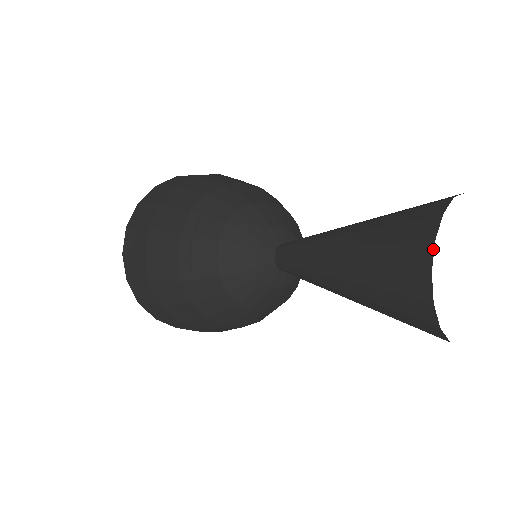
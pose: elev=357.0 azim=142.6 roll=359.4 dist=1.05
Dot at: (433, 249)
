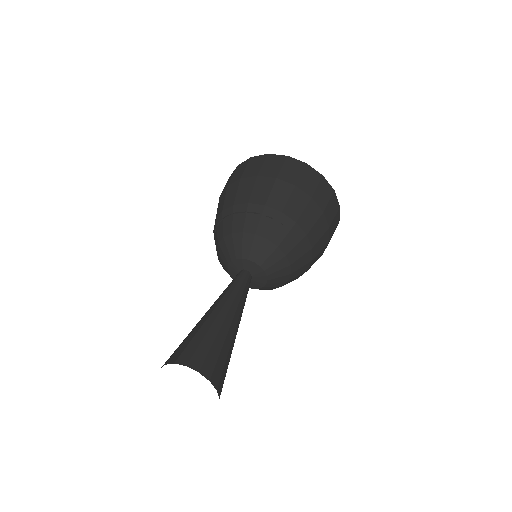
Dot at: occluded
